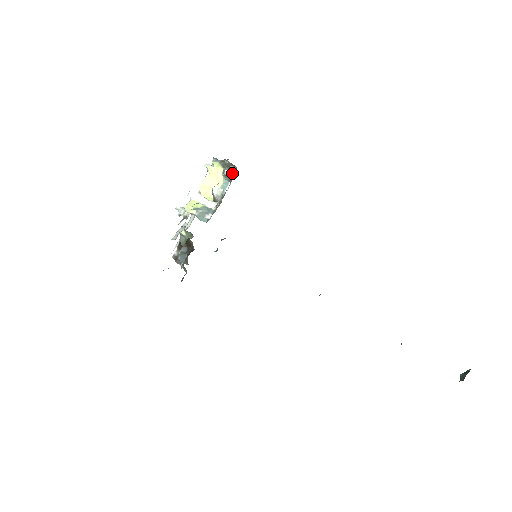
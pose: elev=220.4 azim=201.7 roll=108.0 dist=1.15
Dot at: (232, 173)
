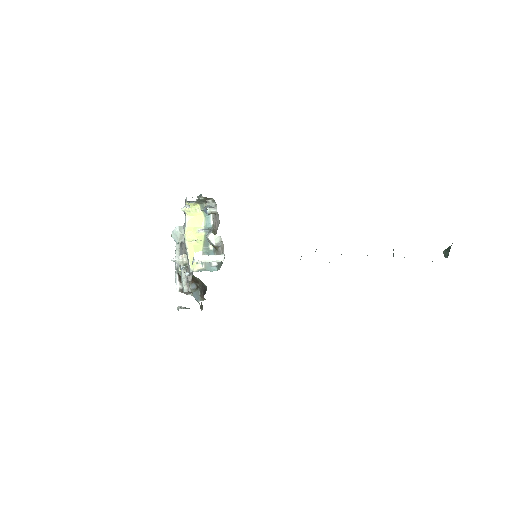
Dot at: (214, 209)
